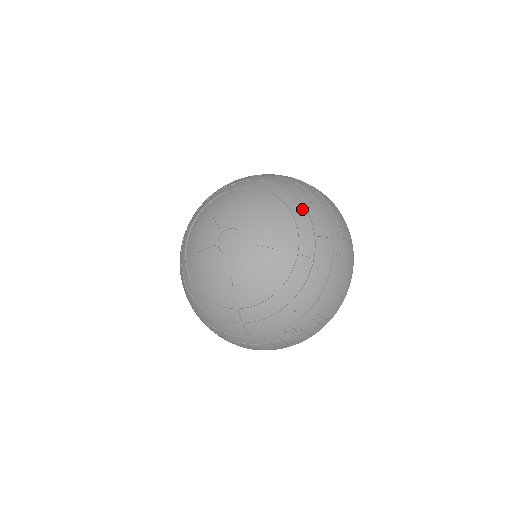
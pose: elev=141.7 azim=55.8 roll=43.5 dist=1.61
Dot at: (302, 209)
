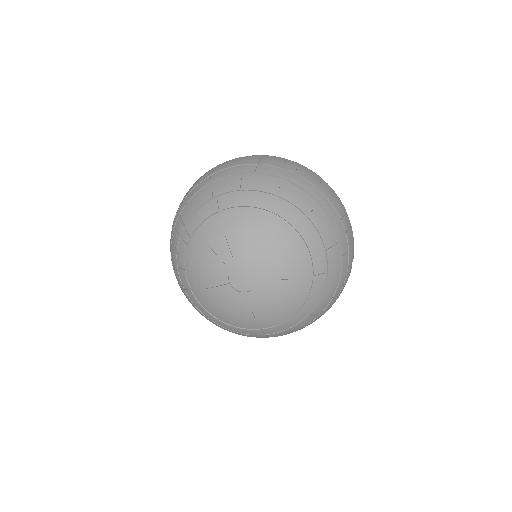
Dot at: (307, 223)
